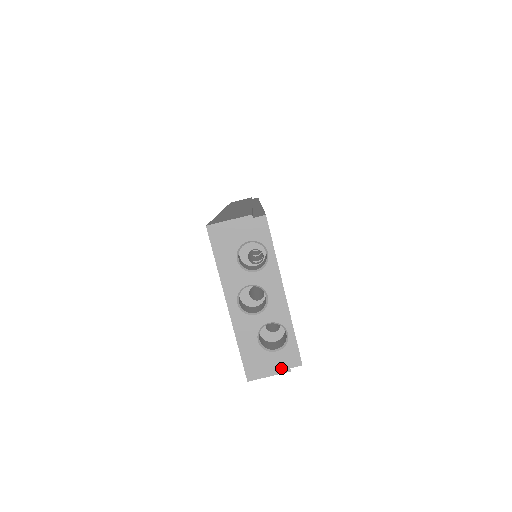
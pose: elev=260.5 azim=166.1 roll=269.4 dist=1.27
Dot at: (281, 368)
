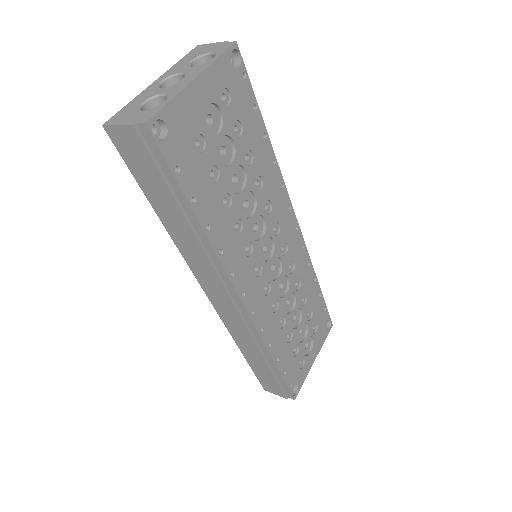
Dot at: (131, 122)
